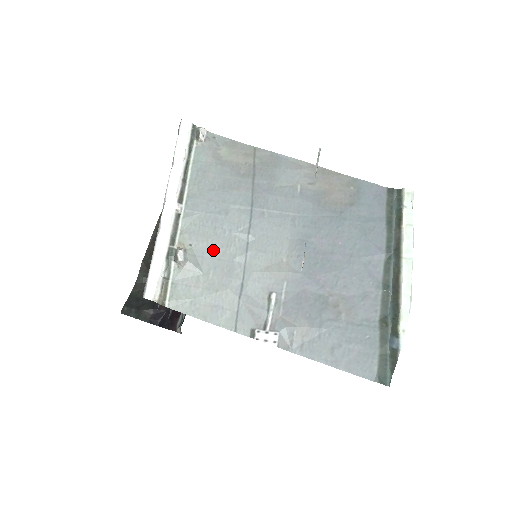
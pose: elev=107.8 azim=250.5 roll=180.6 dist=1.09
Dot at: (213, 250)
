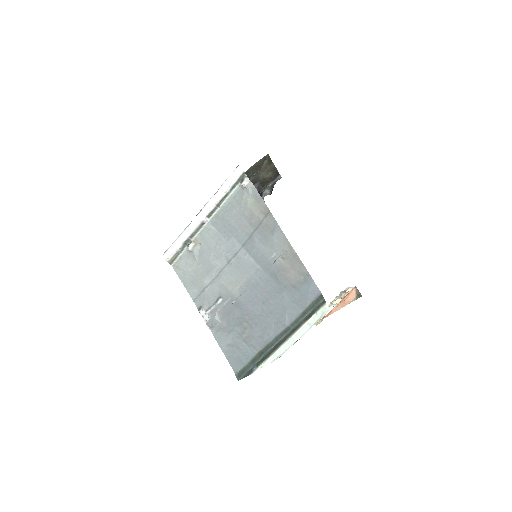
Dot at: (209, 255)
